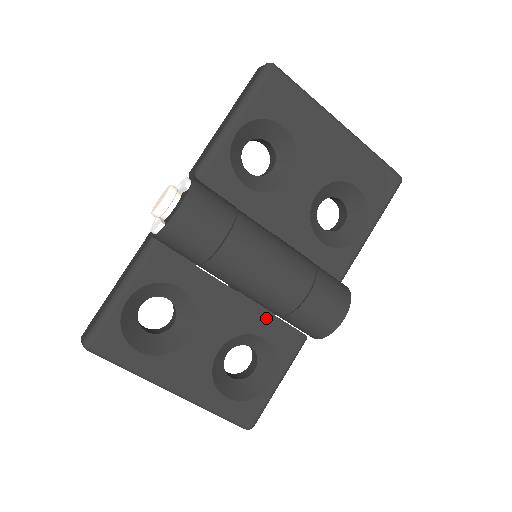
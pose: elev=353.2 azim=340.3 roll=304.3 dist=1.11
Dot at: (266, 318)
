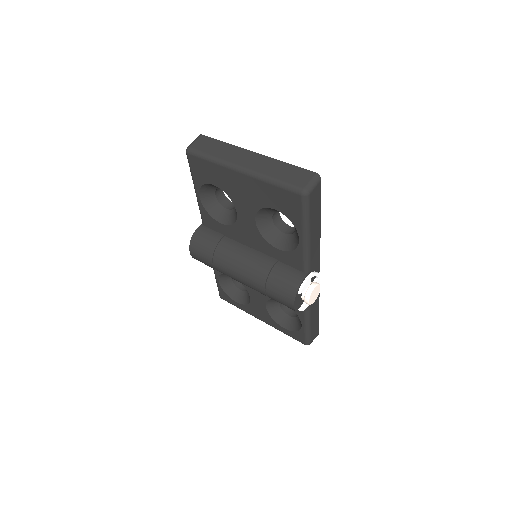
Dot at: occluded
